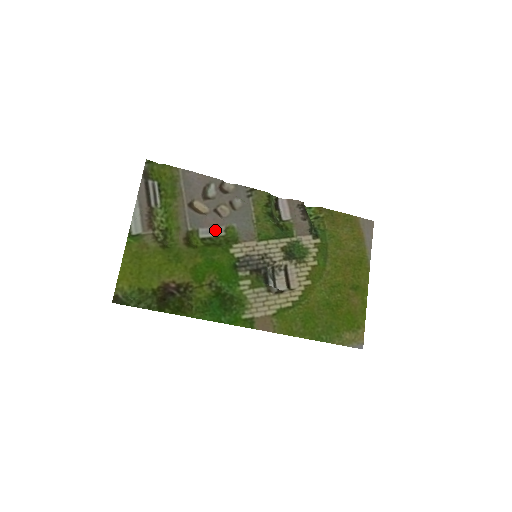
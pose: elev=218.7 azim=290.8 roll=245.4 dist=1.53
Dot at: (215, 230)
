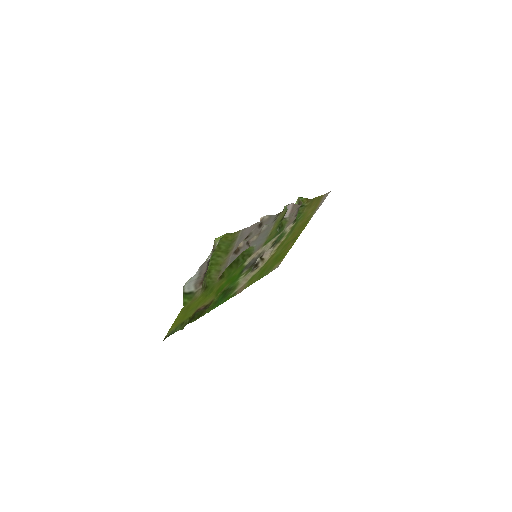
Dot at: occluded
